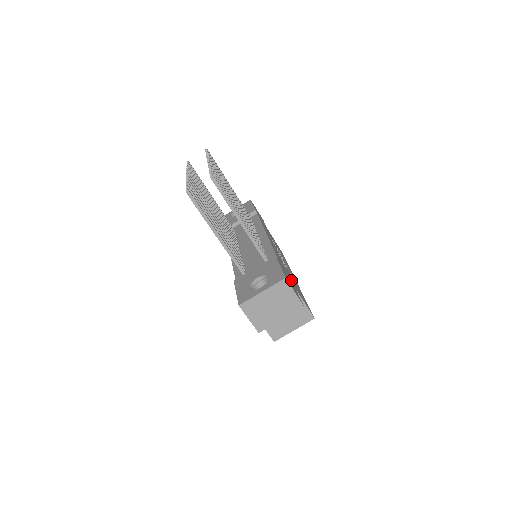
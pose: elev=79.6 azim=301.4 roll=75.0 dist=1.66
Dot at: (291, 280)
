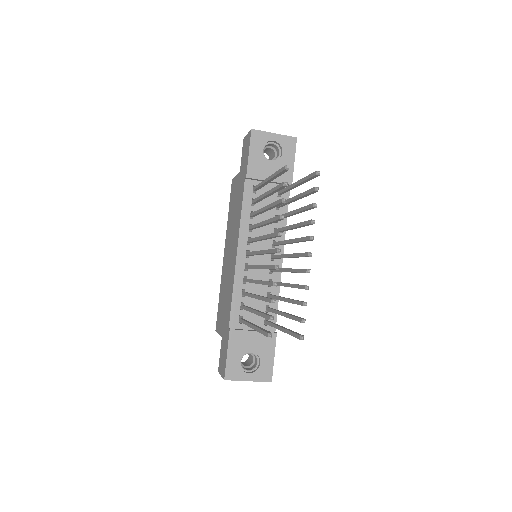
Dot at: occluded
